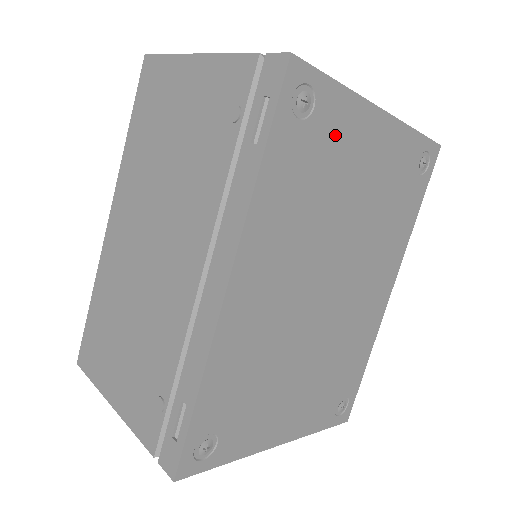
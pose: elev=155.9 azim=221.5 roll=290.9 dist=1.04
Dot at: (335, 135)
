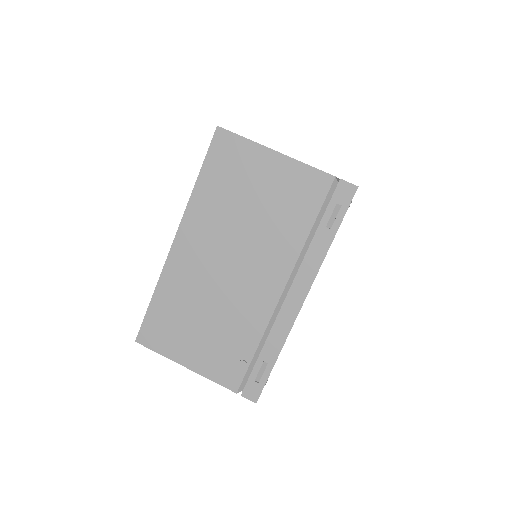
Dot at: occluded
